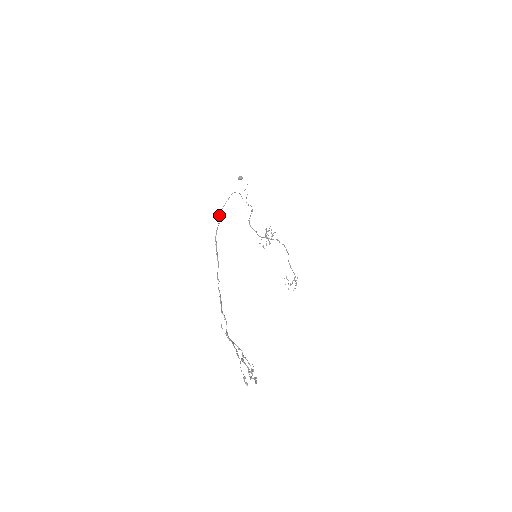
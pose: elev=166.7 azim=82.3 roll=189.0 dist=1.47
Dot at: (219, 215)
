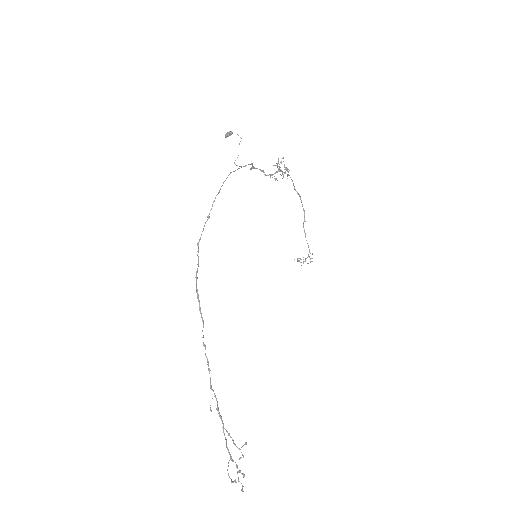
Dot at: occluded
